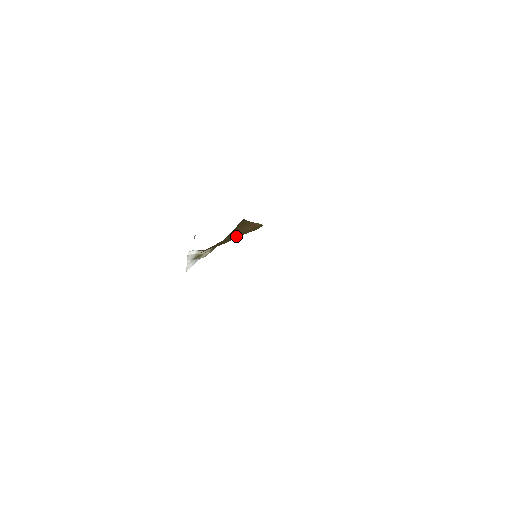
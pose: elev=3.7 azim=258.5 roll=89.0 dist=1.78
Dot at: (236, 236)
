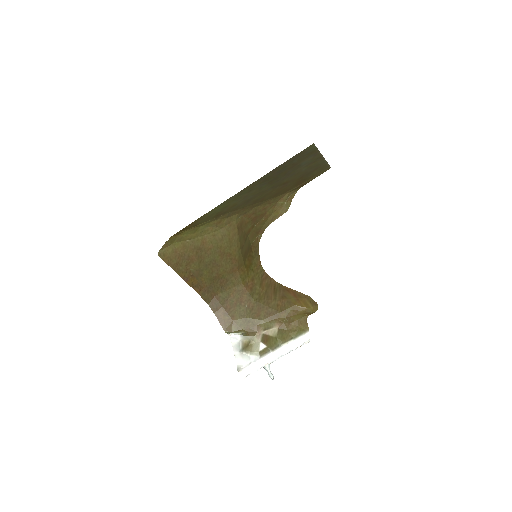
Dot at: (277, 306)
